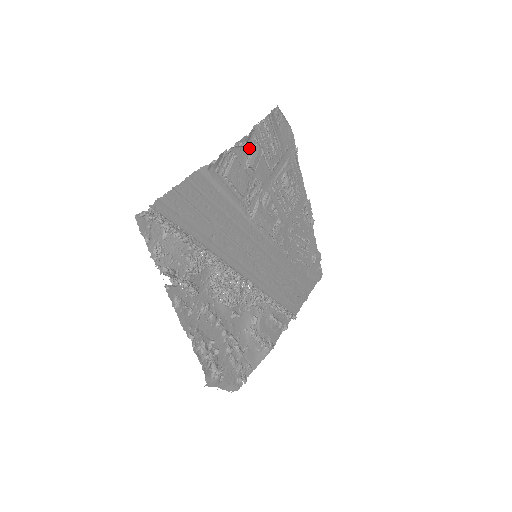
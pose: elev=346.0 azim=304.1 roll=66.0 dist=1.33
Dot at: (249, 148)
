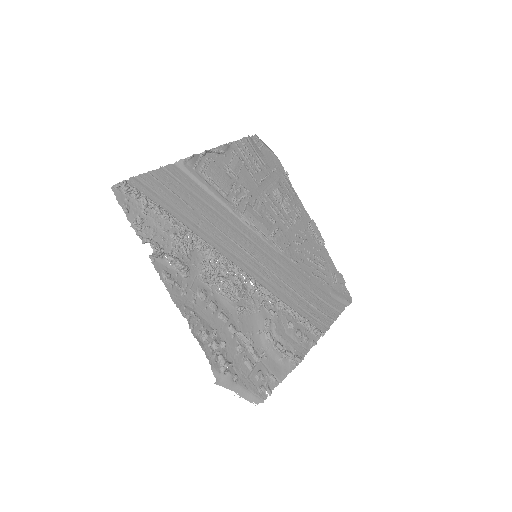
Dot at: (228, 158)
